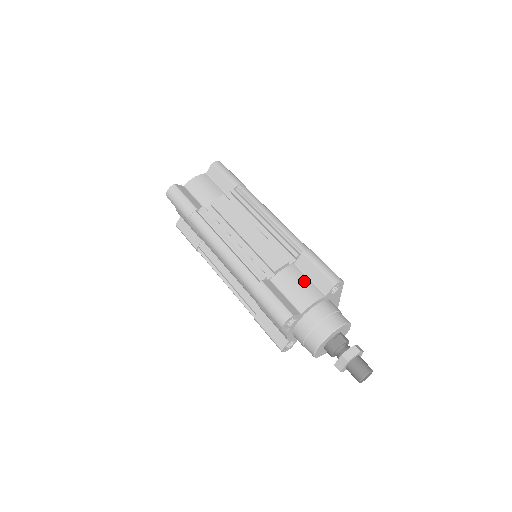
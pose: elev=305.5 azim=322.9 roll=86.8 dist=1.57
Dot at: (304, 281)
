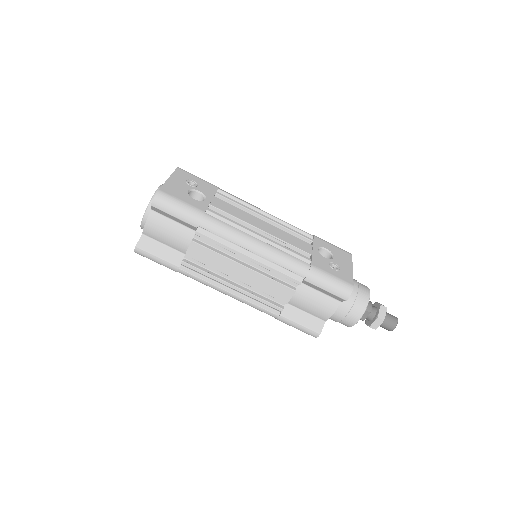
Dot at: (316, 298)
